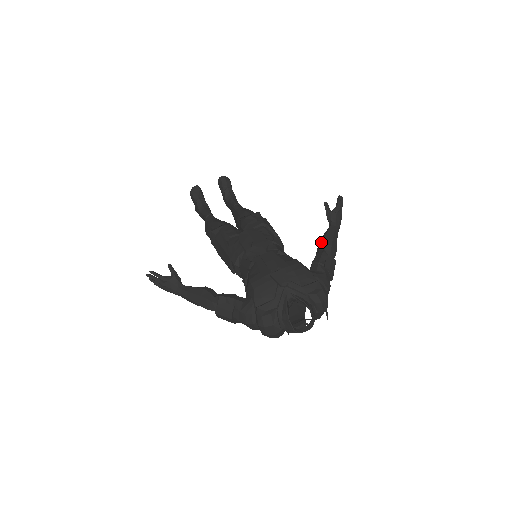
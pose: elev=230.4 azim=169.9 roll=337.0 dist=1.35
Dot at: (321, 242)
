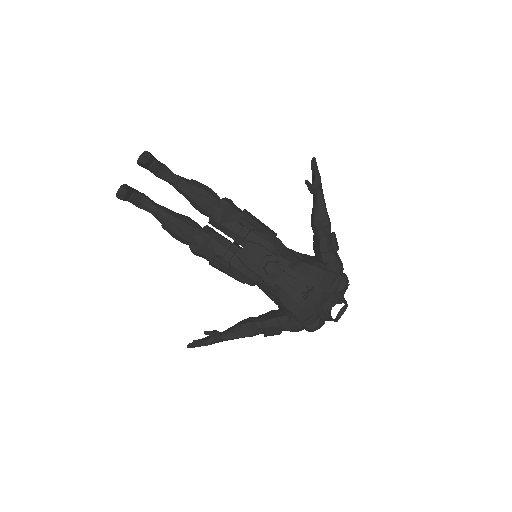
Dot at: (317, 224)
